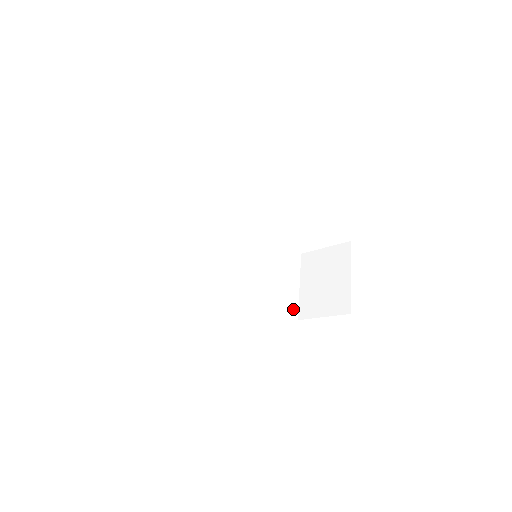
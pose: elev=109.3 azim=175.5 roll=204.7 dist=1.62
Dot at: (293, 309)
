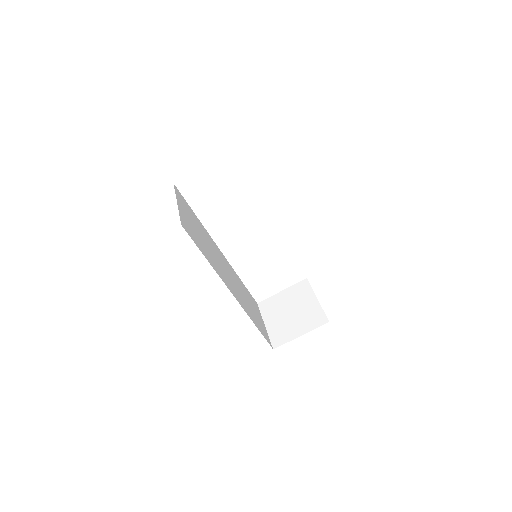
Dot at: (268, 338)
